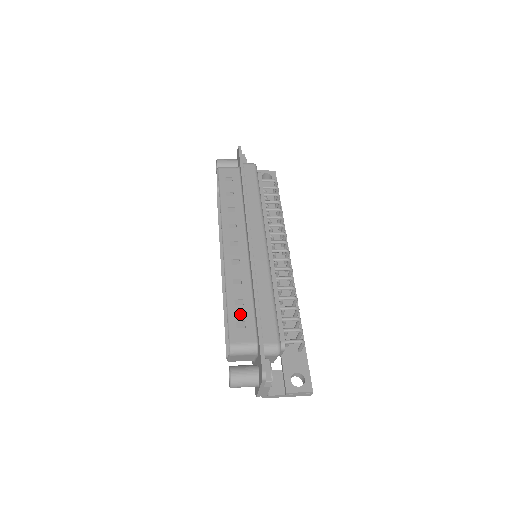
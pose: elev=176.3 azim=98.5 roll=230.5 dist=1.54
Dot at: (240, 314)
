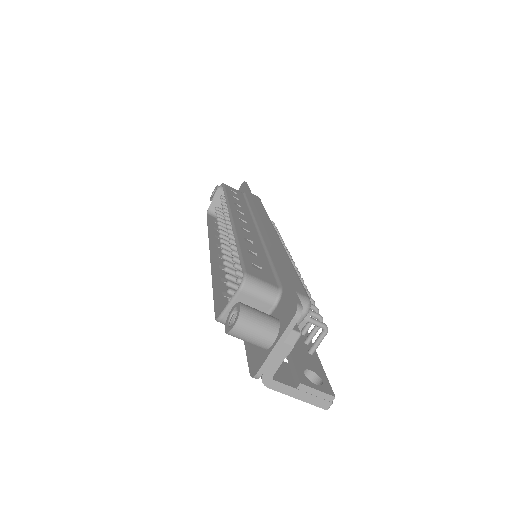
Dot at: (256, 260)
